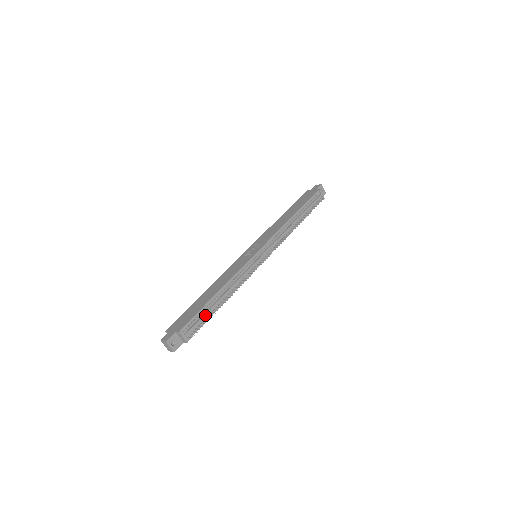
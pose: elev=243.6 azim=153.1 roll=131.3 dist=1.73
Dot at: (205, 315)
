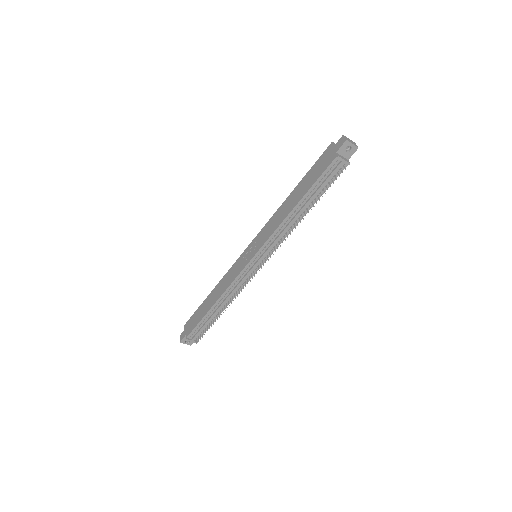
Dot at: (206, 324)
